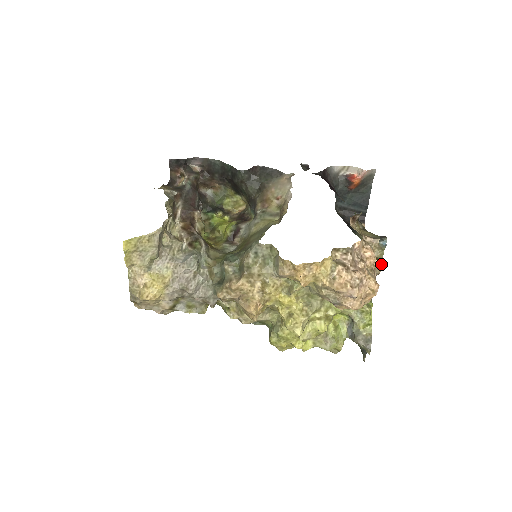
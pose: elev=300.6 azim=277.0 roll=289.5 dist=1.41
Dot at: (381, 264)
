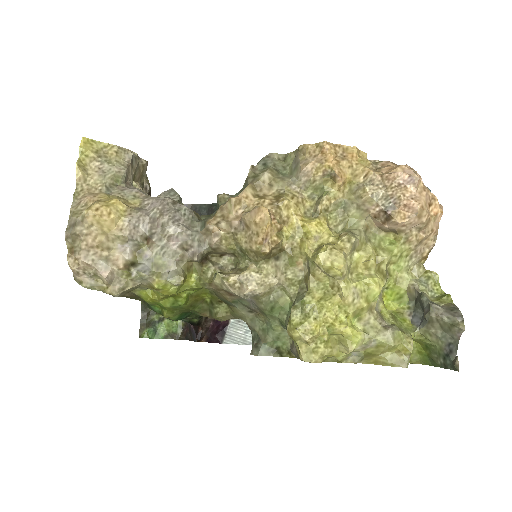
Dot at: occluded
